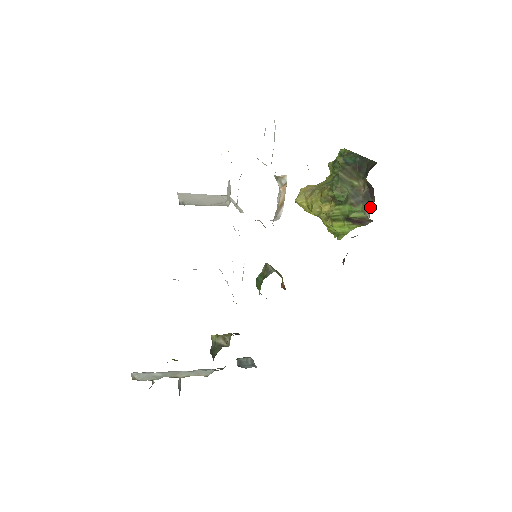
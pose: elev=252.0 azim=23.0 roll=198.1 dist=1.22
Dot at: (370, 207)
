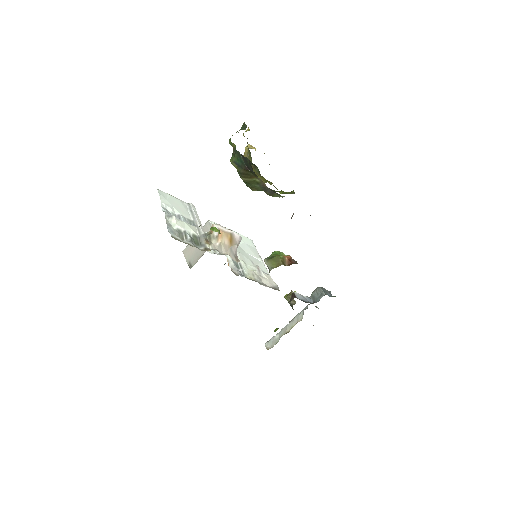
Dot at: occluded
